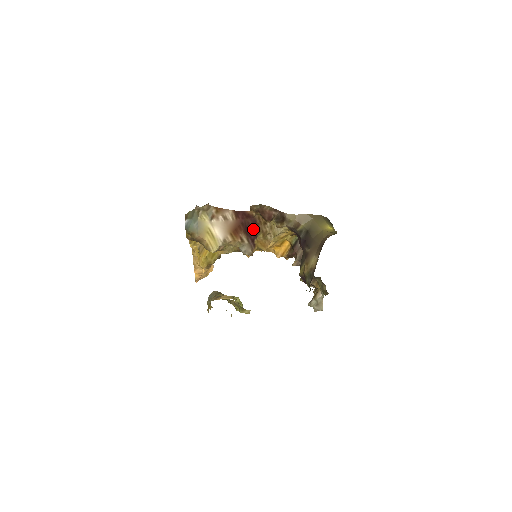
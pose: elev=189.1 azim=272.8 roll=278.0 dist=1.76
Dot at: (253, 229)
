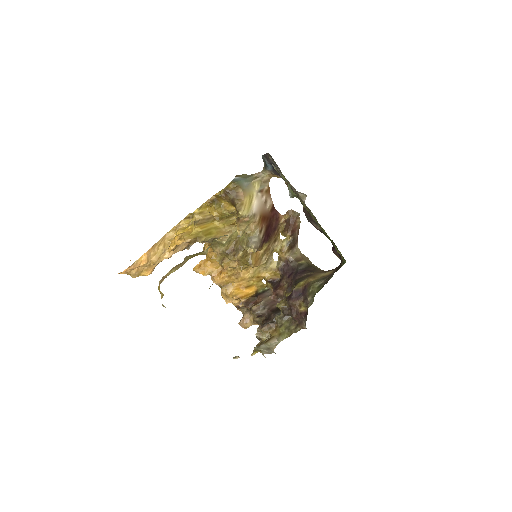
Dot at: (270, 233)
